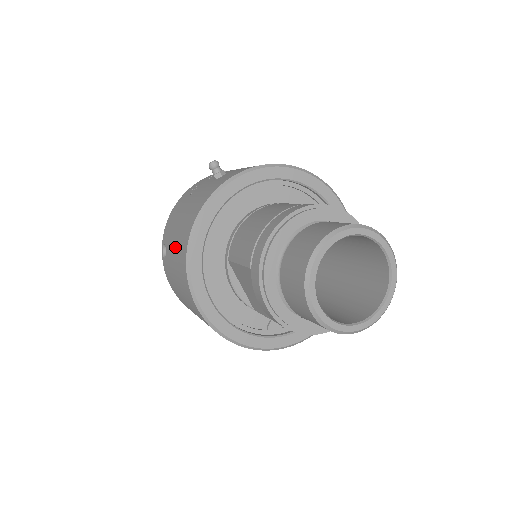
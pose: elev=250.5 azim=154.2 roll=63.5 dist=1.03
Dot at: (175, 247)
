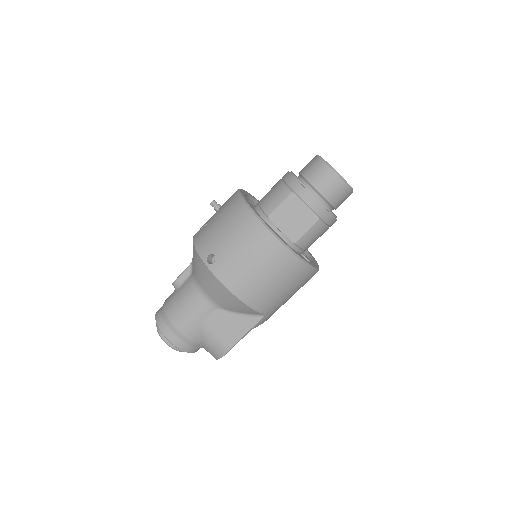
Dot at: (230, 231)
